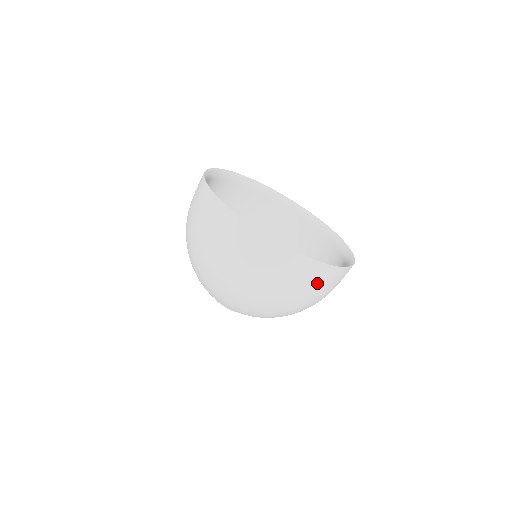
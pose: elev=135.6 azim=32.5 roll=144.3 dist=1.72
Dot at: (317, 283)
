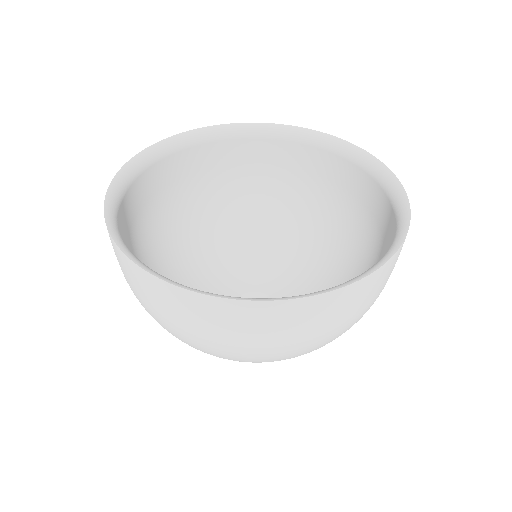
Dot at: occluded
